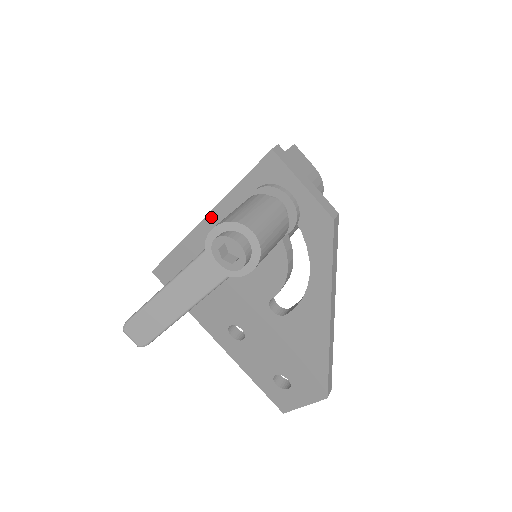
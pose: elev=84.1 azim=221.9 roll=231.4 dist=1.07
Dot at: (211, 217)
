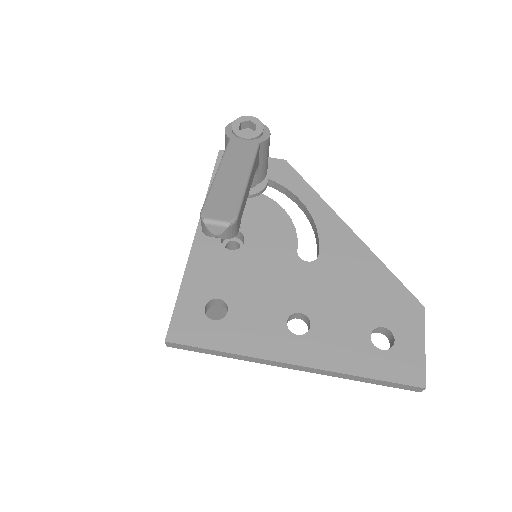
Dot at: occluded
